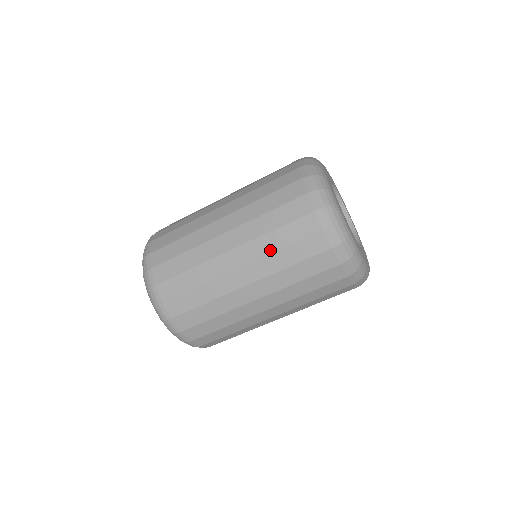
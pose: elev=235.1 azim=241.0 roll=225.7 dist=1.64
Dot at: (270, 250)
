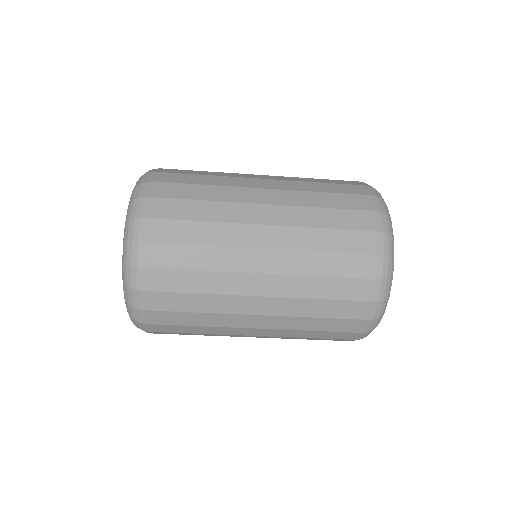
Dot at: (311, 247)
